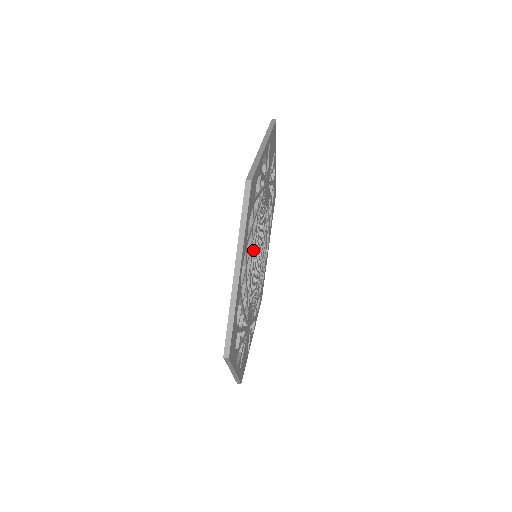
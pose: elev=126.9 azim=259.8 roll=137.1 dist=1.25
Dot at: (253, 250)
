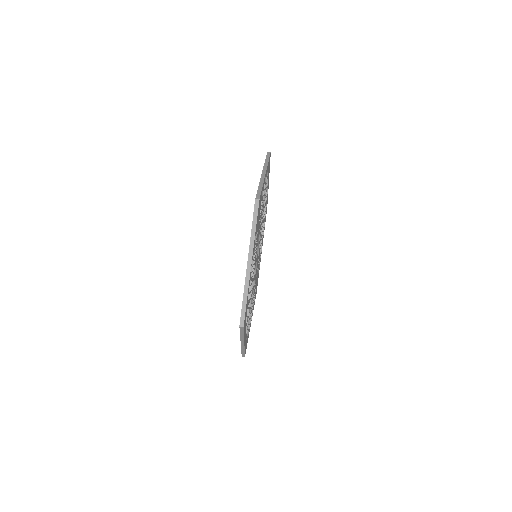
Dot at: (252, 287)
